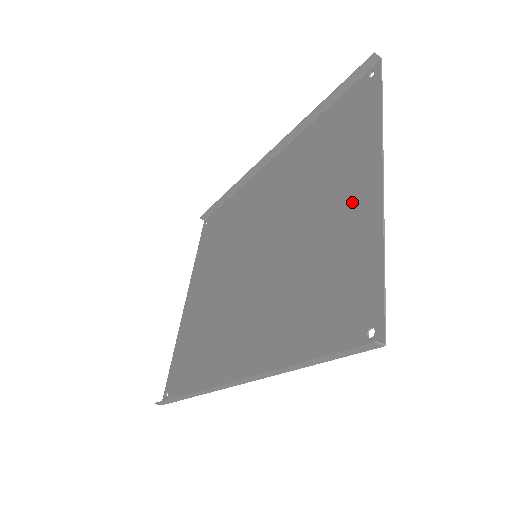
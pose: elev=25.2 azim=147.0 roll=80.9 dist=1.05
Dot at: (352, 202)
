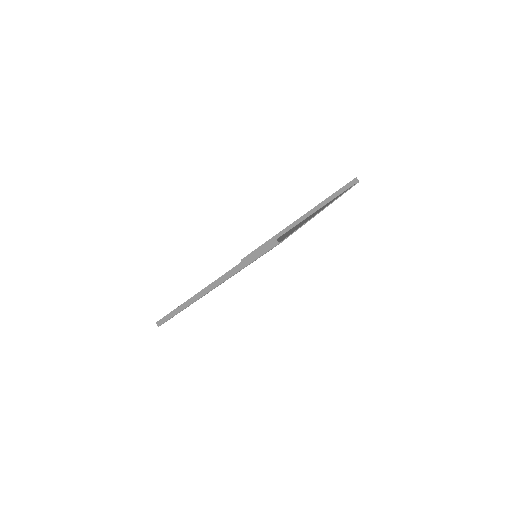
Dot at: occluded
